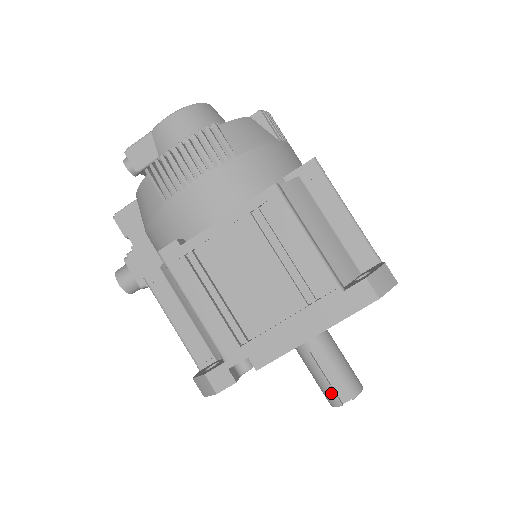
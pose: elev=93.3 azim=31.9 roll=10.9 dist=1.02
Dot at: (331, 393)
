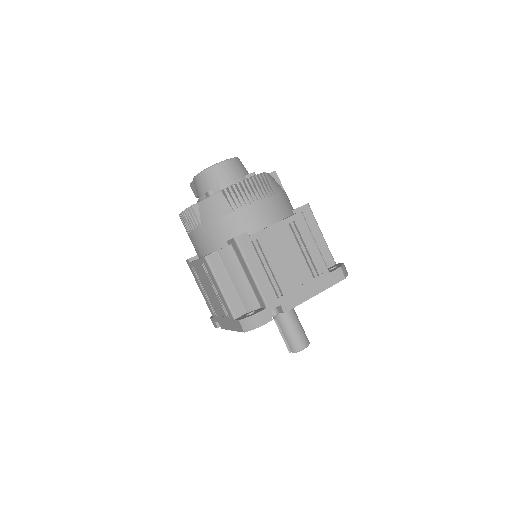
Dot at: occluded
